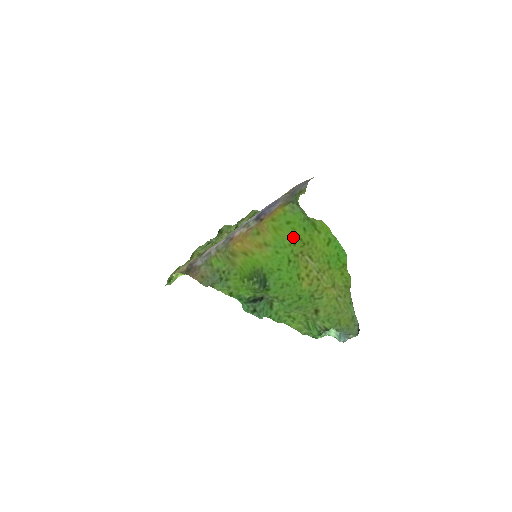
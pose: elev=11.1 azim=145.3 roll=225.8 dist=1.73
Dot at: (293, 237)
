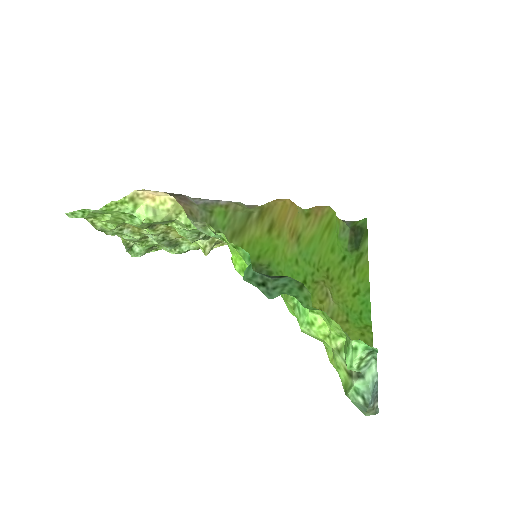
Dot at: (322, 260)
